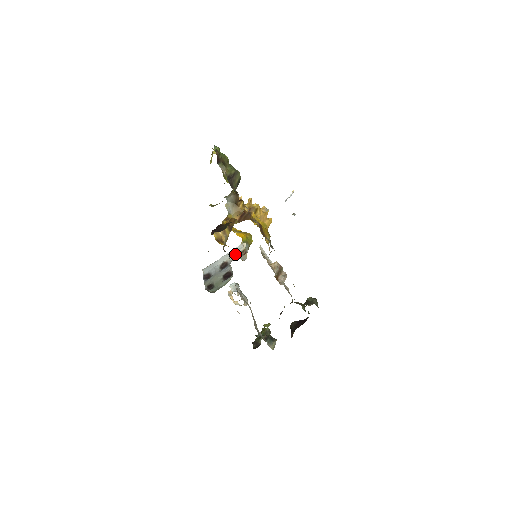
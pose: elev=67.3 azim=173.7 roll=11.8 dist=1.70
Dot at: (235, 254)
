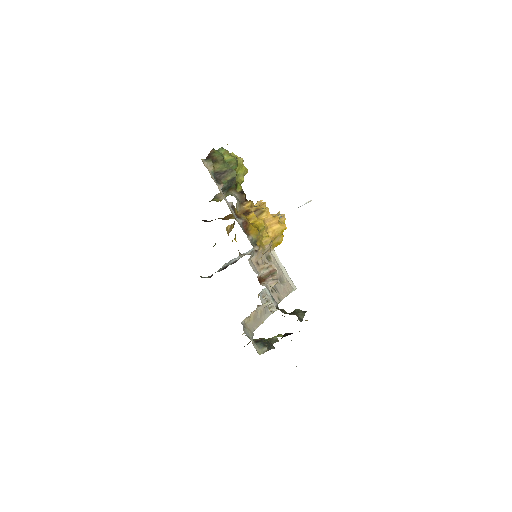
Dot at: (247, 253)
